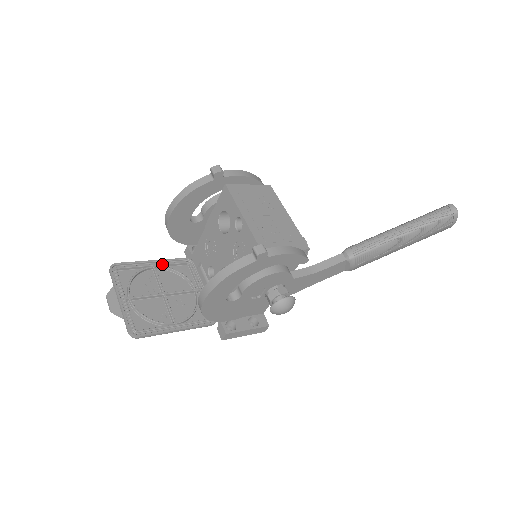
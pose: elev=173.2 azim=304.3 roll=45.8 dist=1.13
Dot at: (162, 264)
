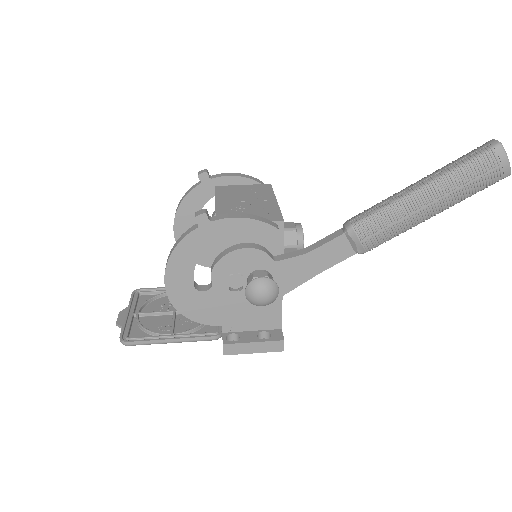
Dot at: occluded
